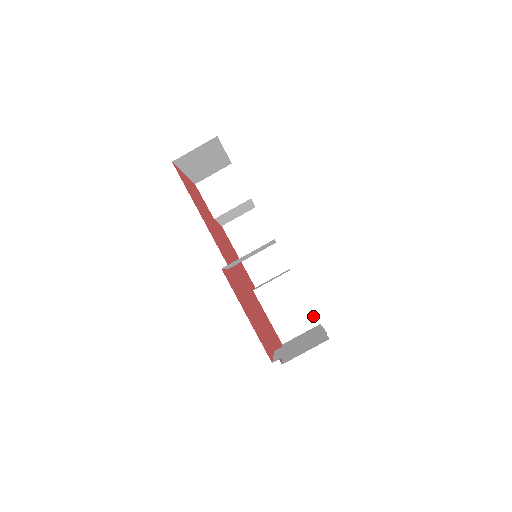
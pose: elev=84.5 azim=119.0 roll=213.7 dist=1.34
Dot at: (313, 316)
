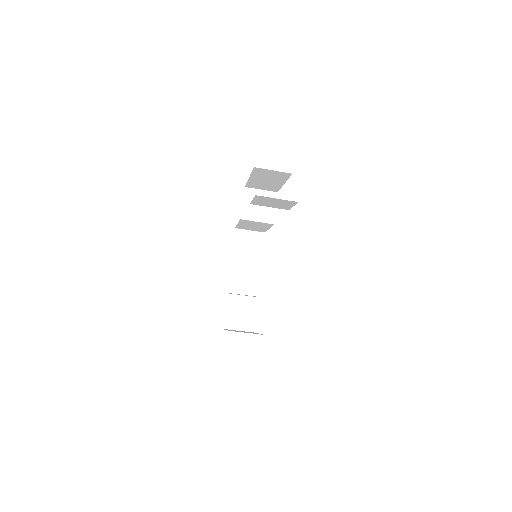
Dot at: (265, 231)
